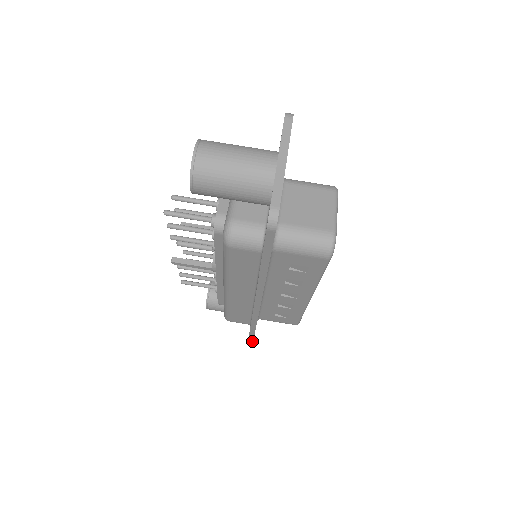
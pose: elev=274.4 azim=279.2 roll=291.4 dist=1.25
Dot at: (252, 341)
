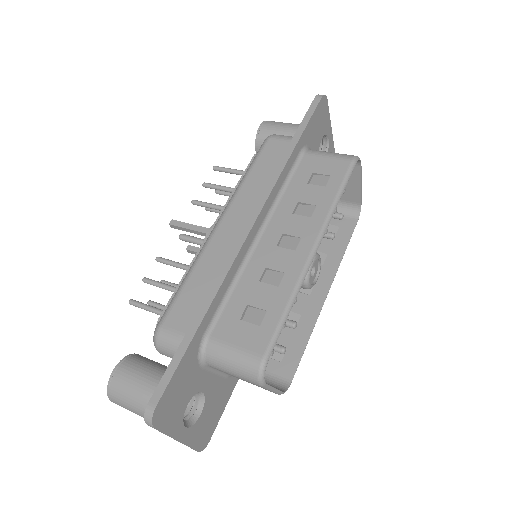
Dot at: (158, 399)
